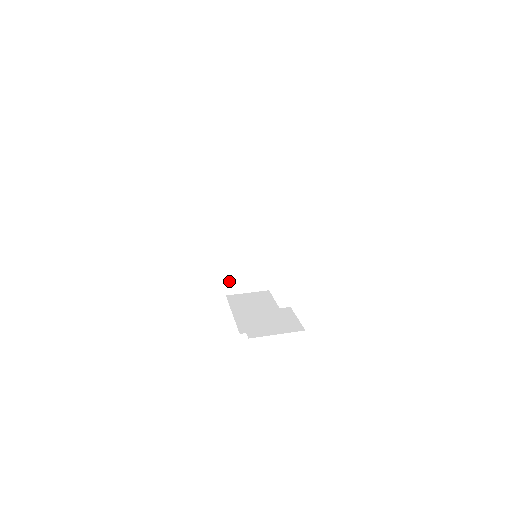
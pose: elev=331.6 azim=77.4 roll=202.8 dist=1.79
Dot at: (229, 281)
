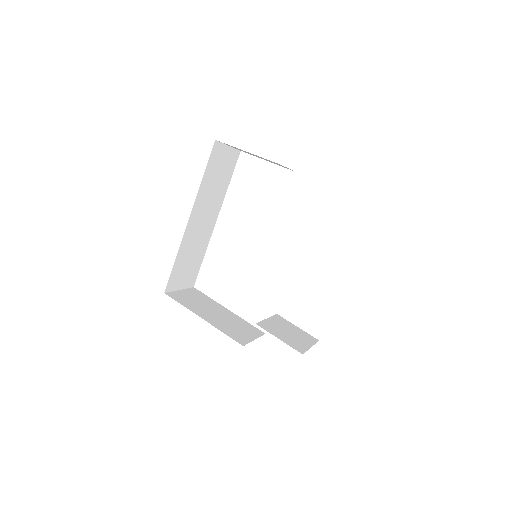
Dot at: (173, 275)
